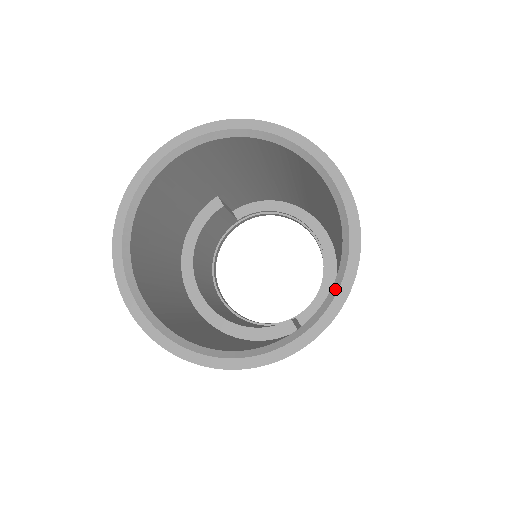
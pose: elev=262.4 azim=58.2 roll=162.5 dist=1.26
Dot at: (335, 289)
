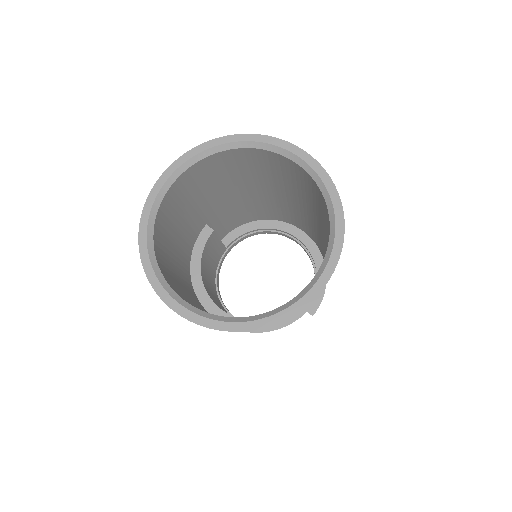
Dot at: (332, 233)
